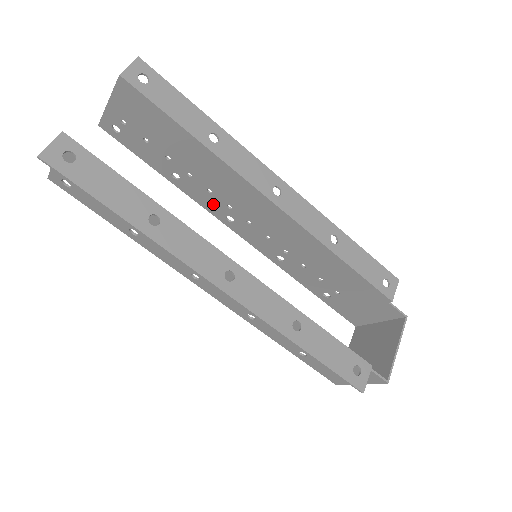
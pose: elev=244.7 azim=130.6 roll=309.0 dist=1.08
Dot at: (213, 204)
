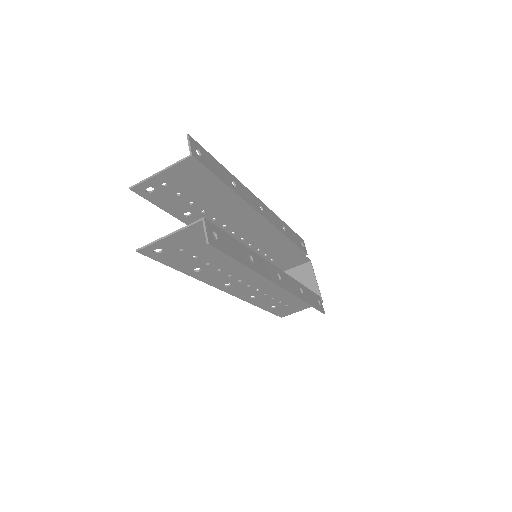
Dot at: occluded
